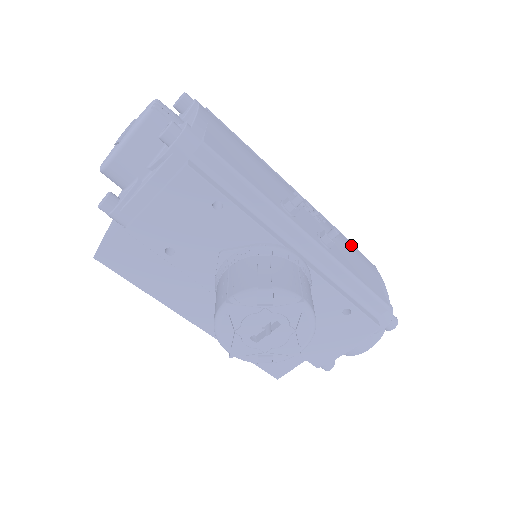
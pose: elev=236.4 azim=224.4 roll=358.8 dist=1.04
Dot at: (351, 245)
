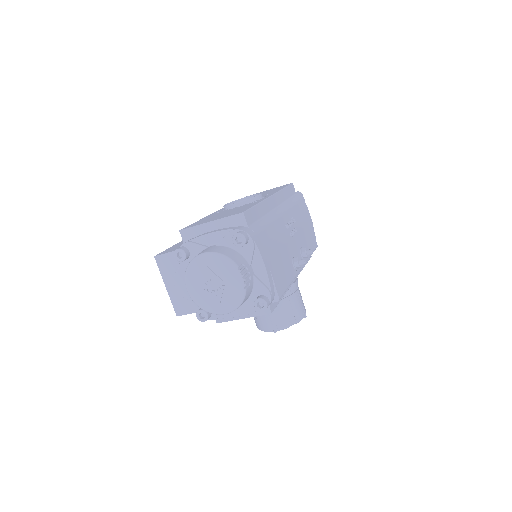
Dot at: (299, 209)
